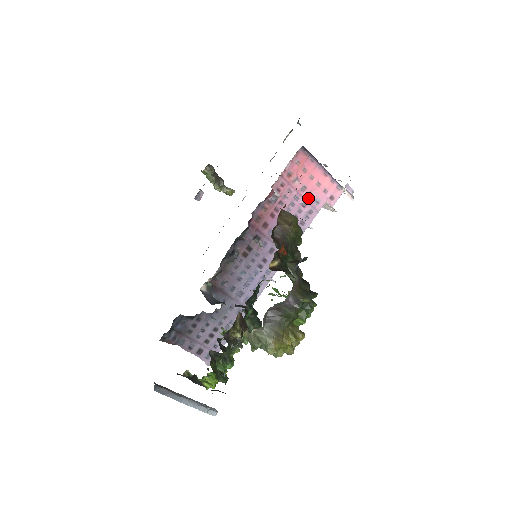
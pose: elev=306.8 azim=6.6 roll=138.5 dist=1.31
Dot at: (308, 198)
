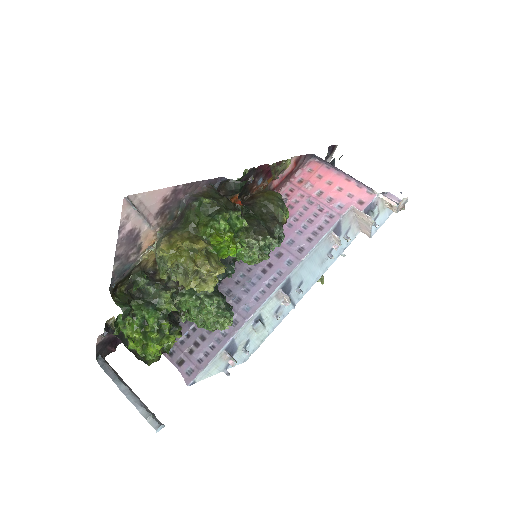
Dot at: (326, 203)
